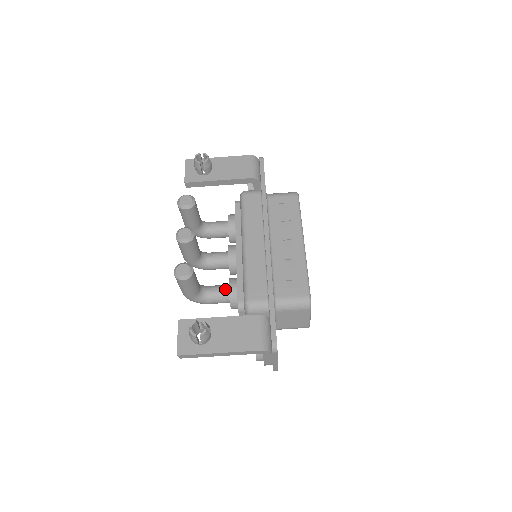
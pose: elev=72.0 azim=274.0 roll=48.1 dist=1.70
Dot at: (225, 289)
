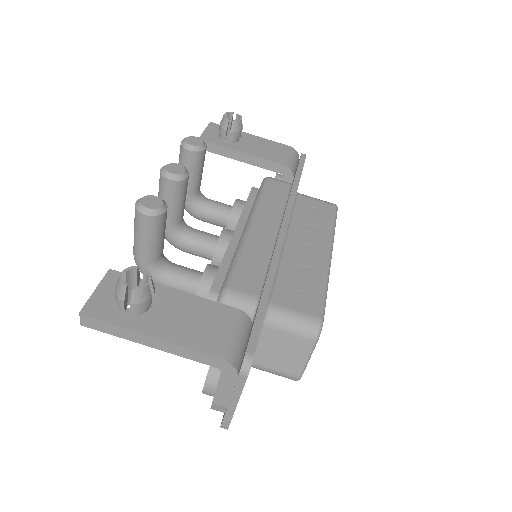
Dot at: (197, 274)
